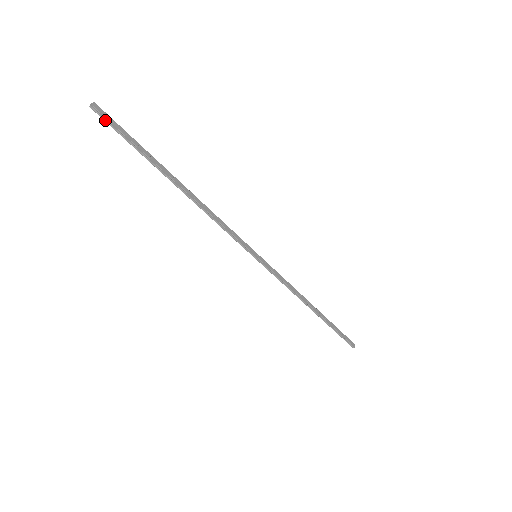
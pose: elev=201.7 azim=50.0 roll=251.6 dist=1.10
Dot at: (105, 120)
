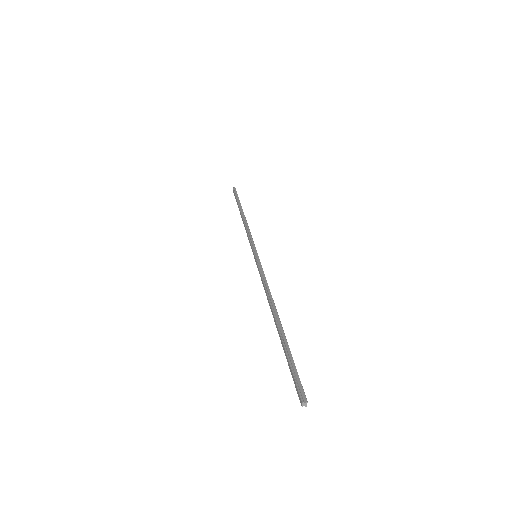
Dot at: (298, 390)
